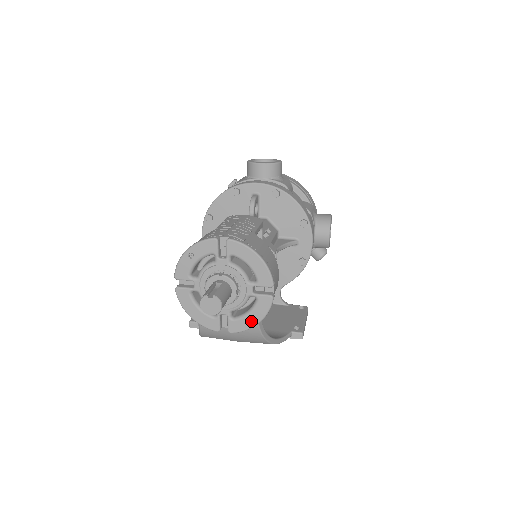
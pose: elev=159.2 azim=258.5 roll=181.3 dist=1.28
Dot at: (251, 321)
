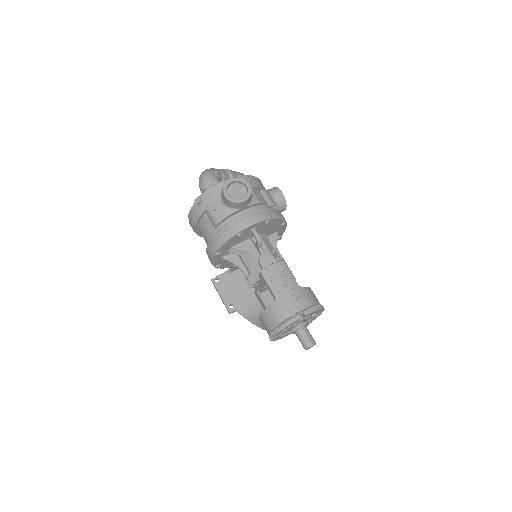
Dot at: occluded
